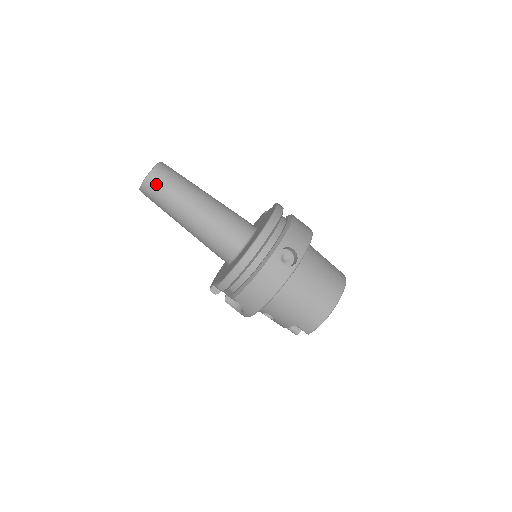
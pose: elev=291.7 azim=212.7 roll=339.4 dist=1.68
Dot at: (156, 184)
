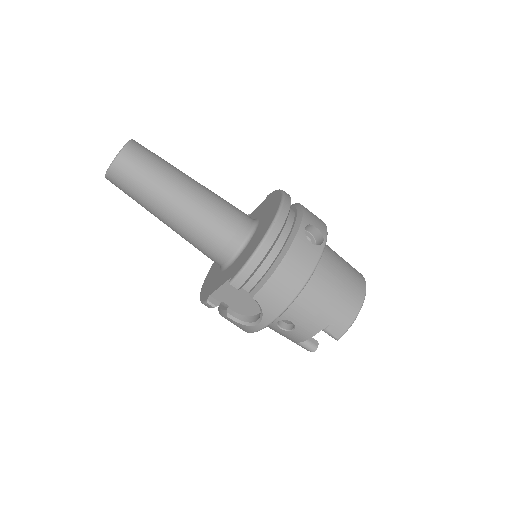
Dot at: (134, 160)
